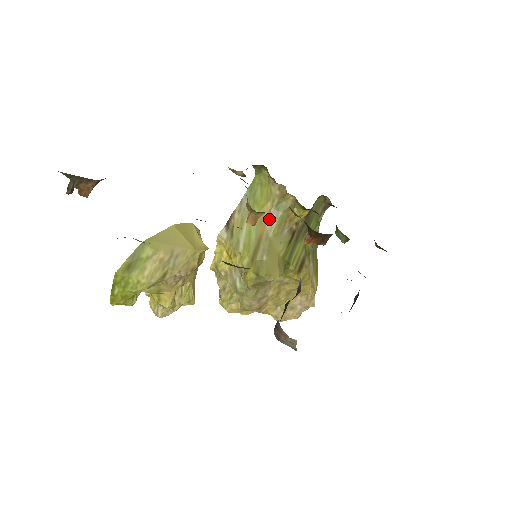
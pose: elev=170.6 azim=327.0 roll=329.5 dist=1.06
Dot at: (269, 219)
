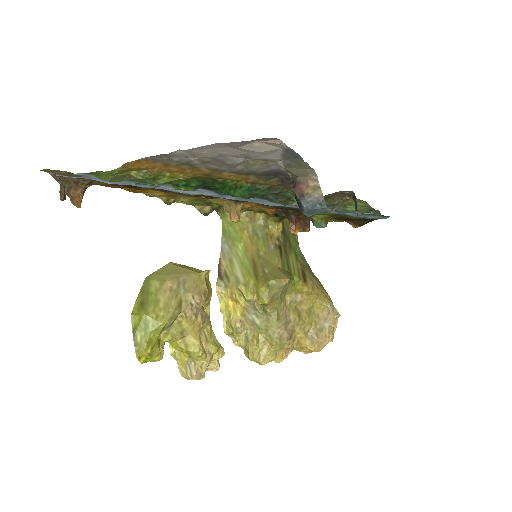
Dot at: (252, 242)
